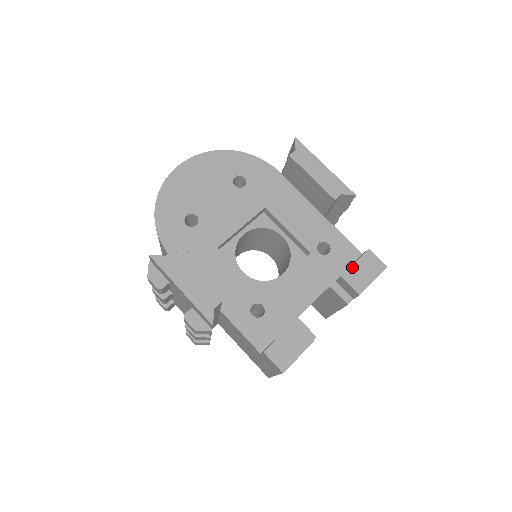
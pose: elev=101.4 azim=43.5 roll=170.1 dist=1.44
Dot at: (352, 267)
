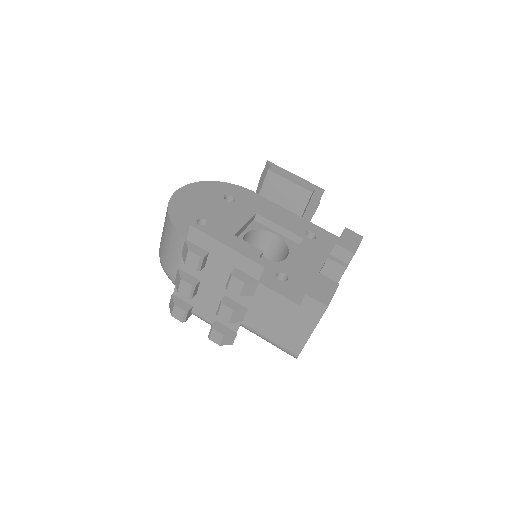
Dot at: (340, 238)
